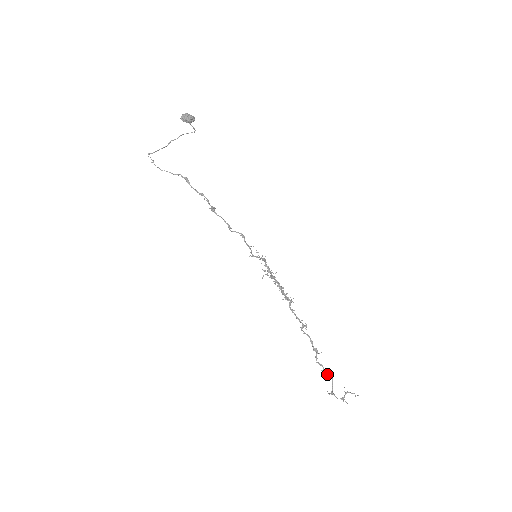
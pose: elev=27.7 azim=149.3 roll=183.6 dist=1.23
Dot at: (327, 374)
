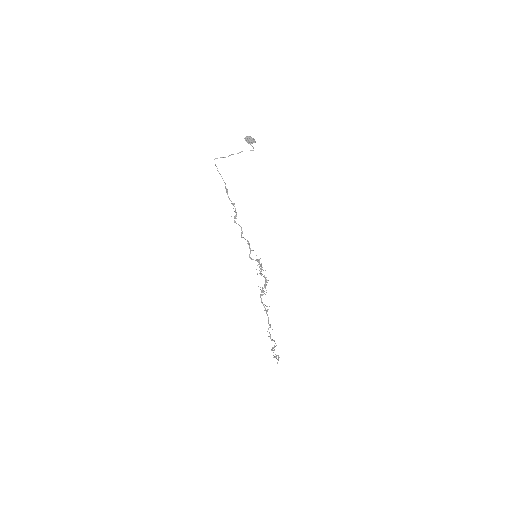
Dot at: (272, 340)
